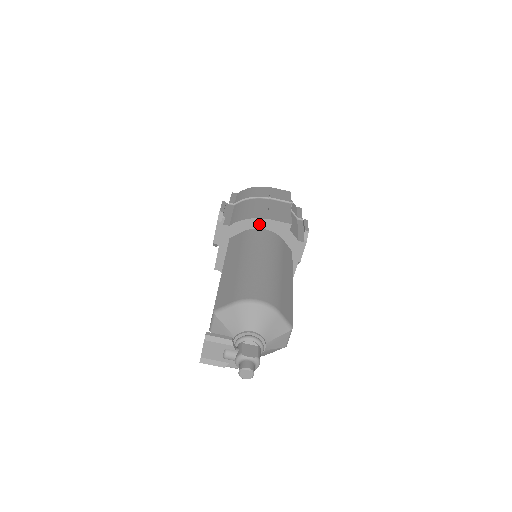
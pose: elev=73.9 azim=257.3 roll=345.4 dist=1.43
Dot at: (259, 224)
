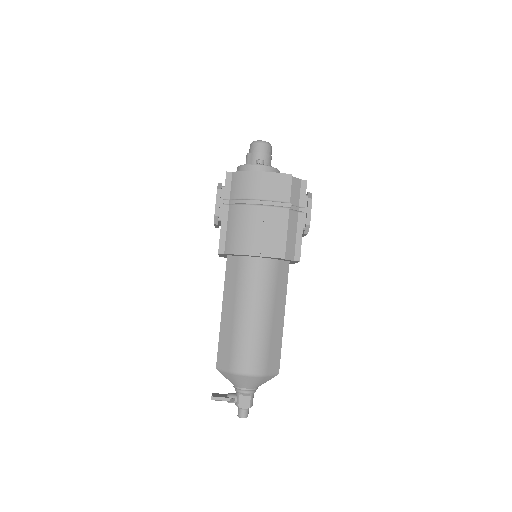
Dot at: (253, 256)
